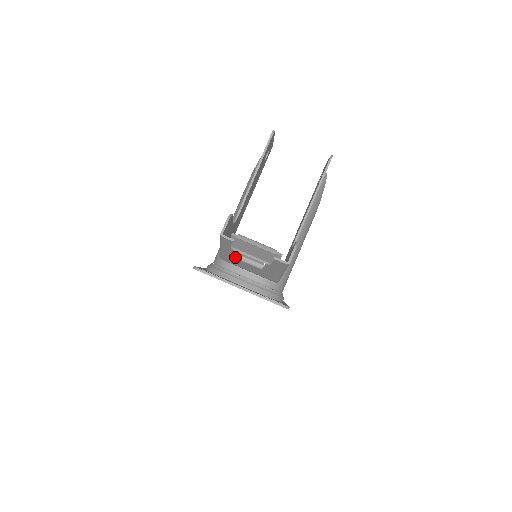
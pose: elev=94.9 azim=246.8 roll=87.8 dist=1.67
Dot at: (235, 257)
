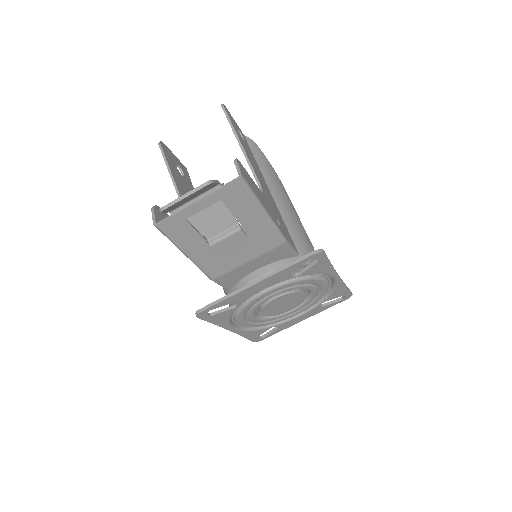
Dot at: (211, 252)
